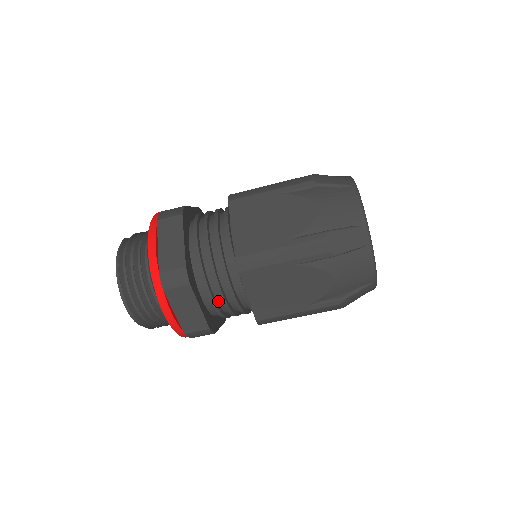
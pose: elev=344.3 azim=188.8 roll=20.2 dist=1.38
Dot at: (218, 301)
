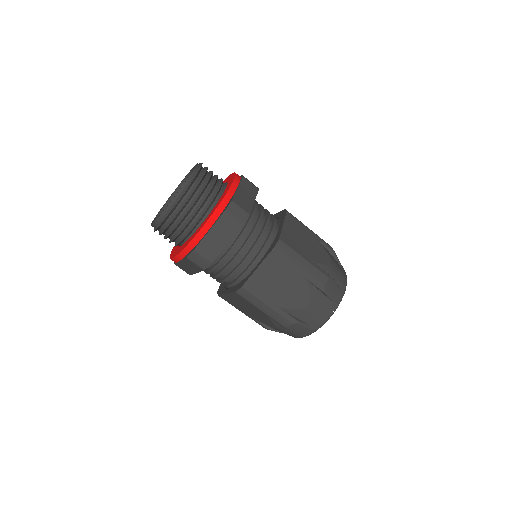
Dot at: (232, 253)
